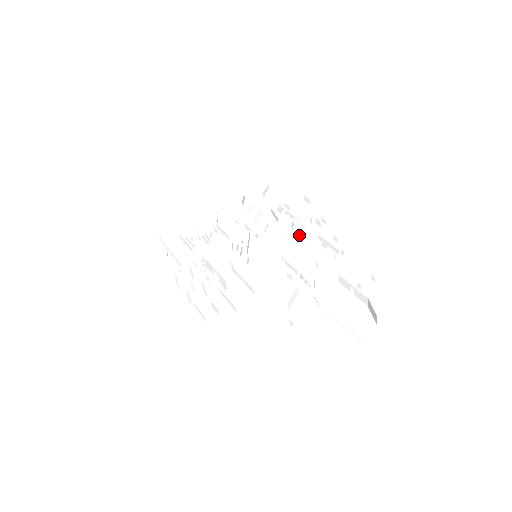
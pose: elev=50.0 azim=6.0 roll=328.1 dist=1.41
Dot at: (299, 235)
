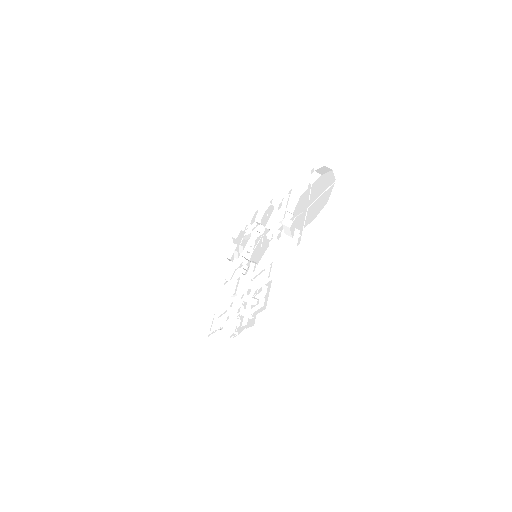
Dot at: (266, 221)
